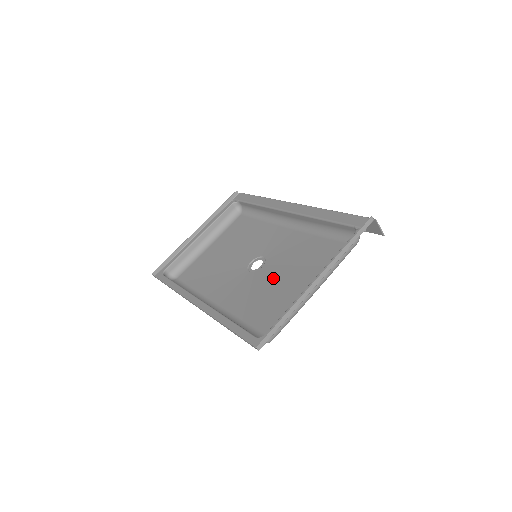
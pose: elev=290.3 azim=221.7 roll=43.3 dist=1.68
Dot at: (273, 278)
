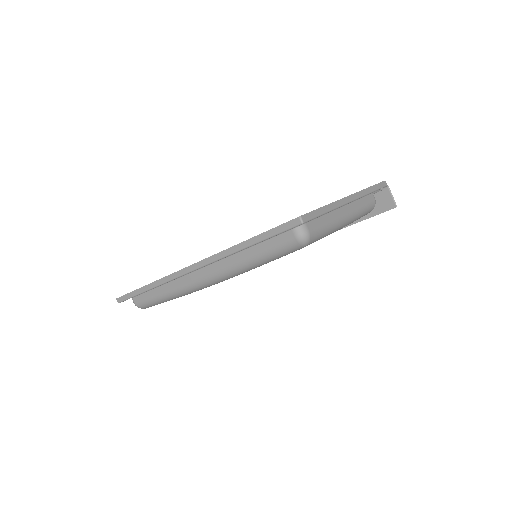
Dot at: occluded
